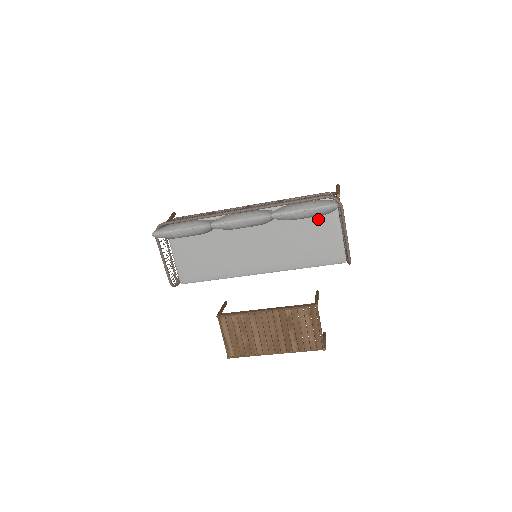
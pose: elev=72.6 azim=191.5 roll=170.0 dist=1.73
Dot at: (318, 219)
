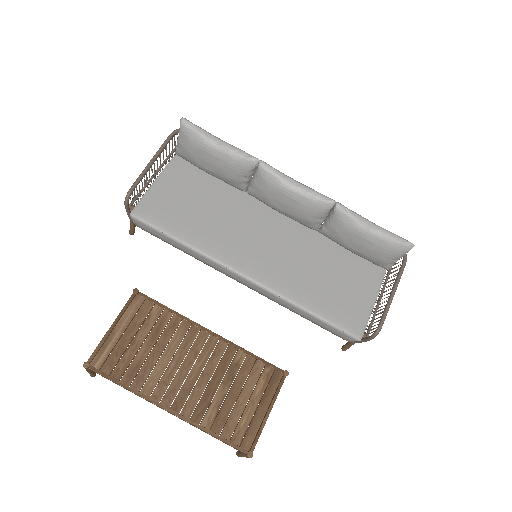
Dot at: (358, 268)
